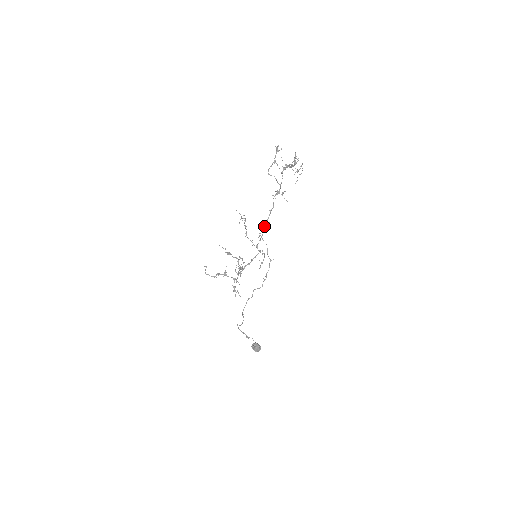
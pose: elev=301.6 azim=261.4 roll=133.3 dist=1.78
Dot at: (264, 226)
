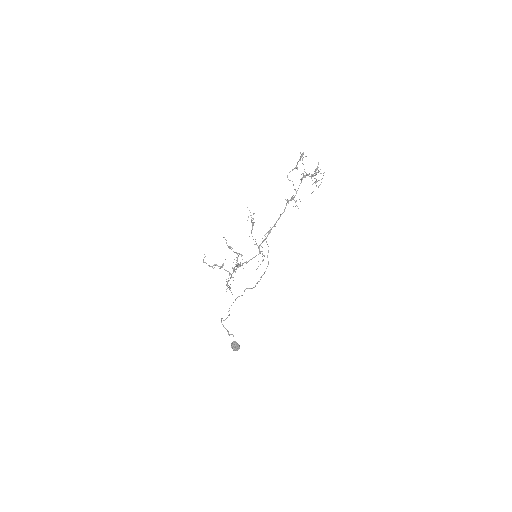
Dot at: (271, 228)
